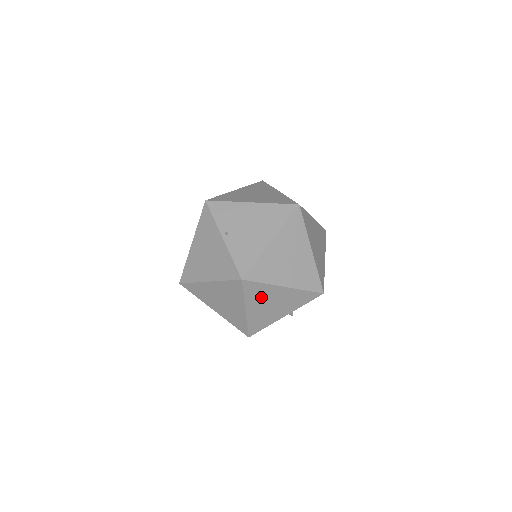
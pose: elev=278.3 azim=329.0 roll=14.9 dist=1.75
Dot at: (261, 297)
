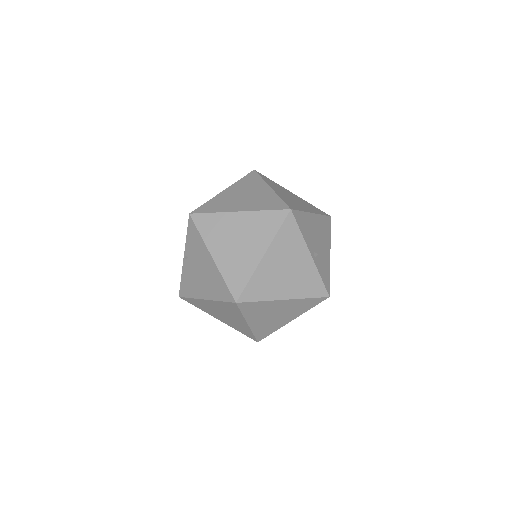
Dot at: occluded
